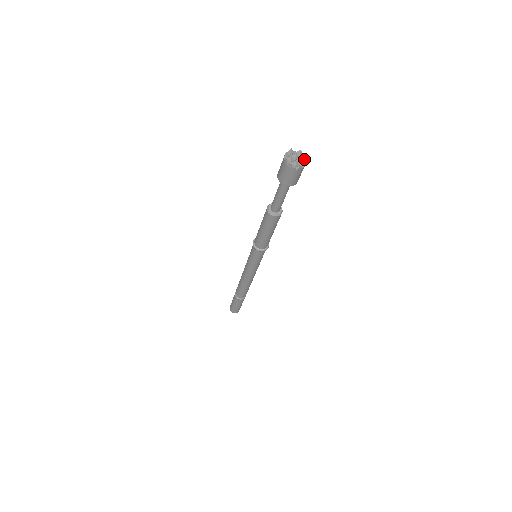
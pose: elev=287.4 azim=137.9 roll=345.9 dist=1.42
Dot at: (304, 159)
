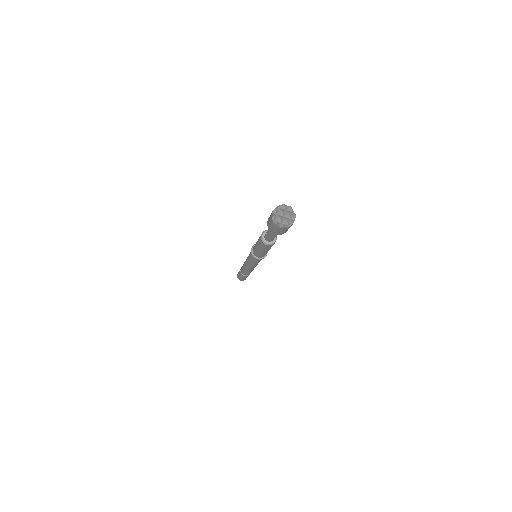
Dot at: (291, 210)
